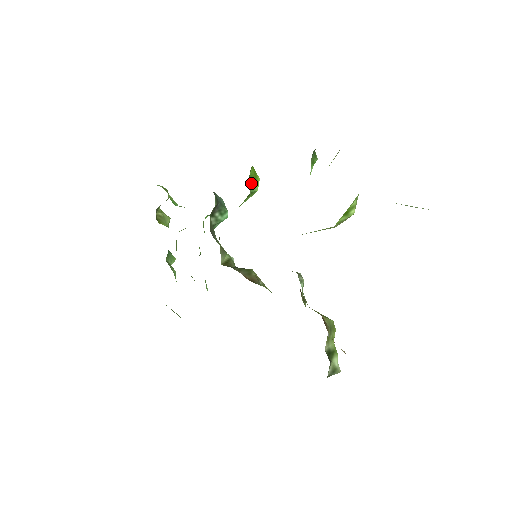
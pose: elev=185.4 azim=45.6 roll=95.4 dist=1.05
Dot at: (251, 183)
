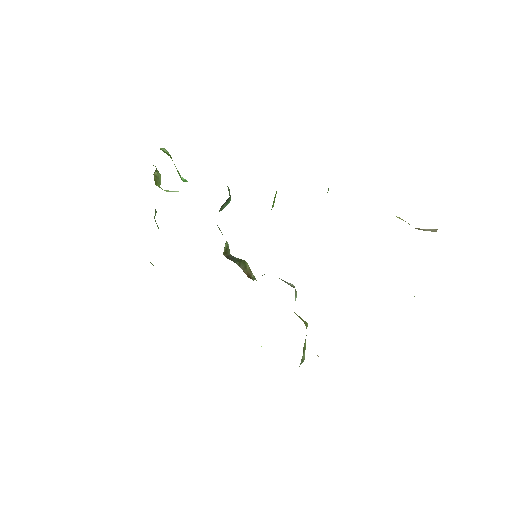
Dot at: (273, 202)
